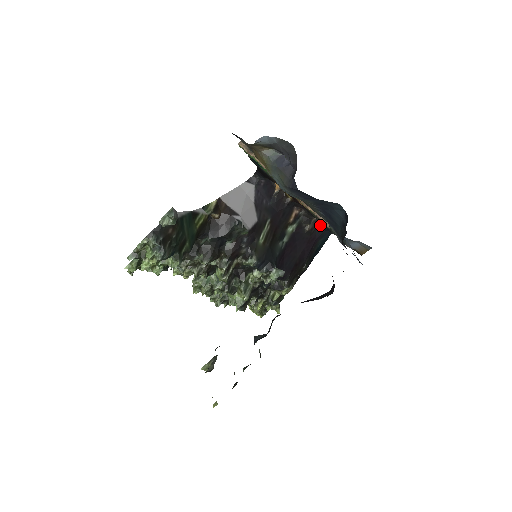
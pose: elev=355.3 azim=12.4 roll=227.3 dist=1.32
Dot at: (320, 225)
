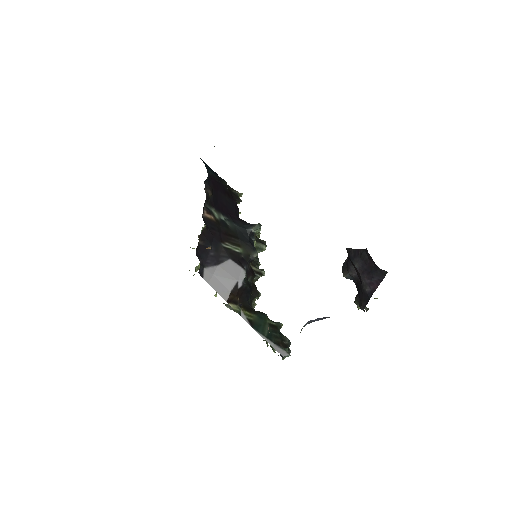
Dot at: (206, 180)
